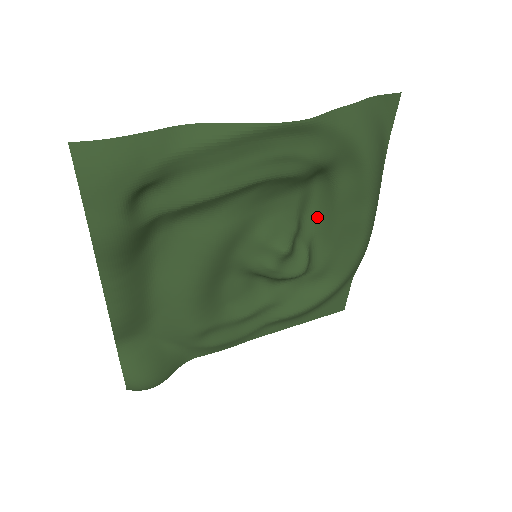
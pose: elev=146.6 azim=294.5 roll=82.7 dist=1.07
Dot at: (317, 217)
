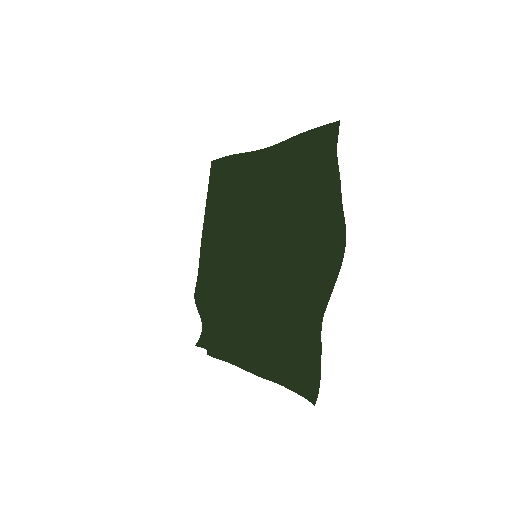
Dot at: (264, 196)
